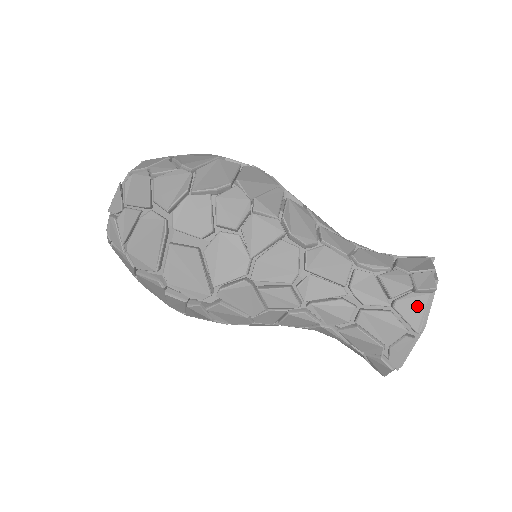
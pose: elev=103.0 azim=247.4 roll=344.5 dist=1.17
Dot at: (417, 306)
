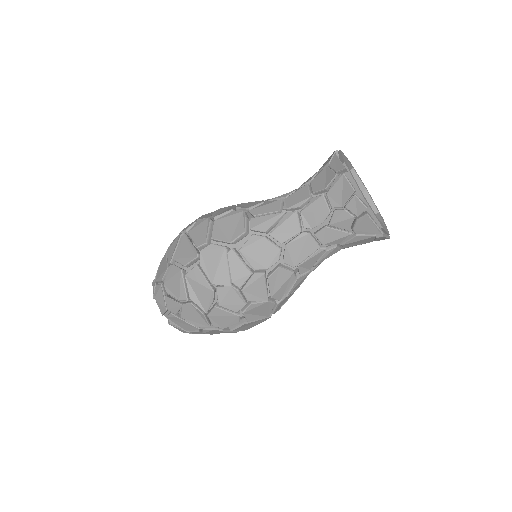
Dot at: (367, 225)
